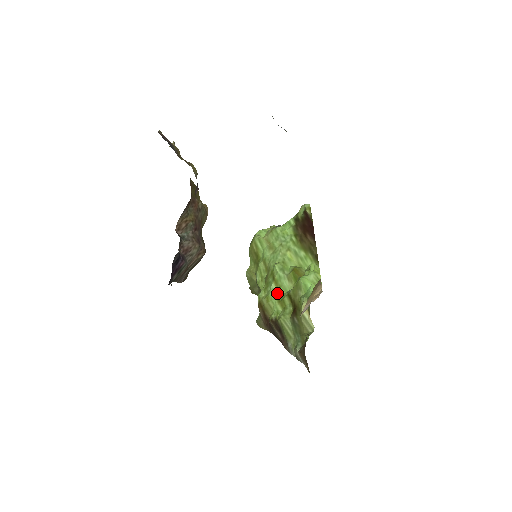
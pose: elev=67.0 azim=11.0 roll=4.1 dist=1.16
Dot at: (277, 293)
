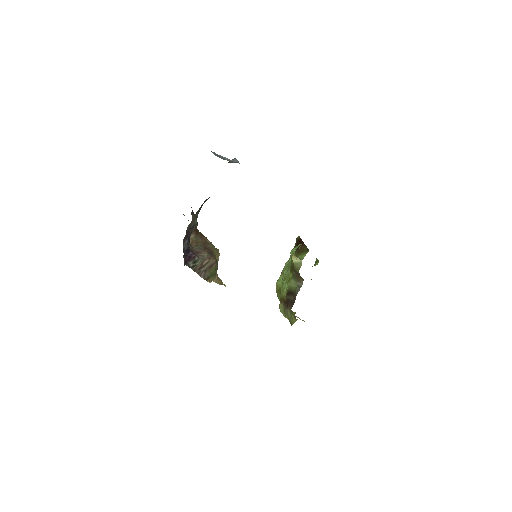
Dot at: (286, 281)
